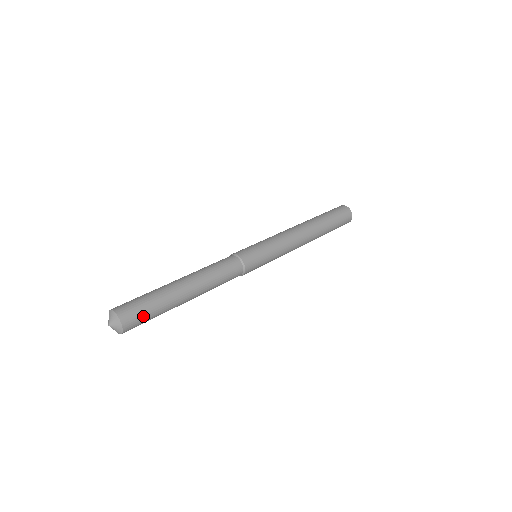
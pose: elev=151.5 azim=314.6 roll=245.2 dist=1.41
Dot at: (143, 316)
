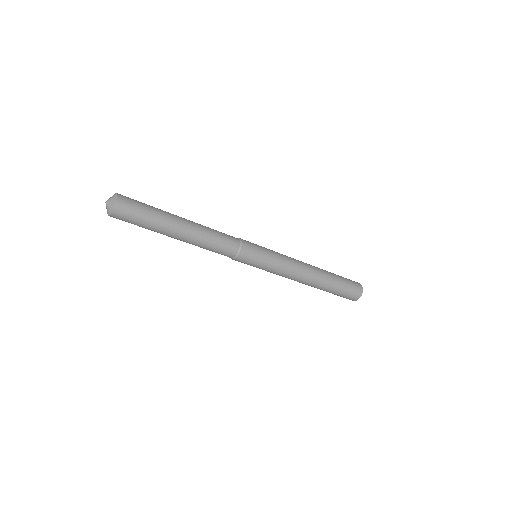
Dot at: (137, 201)
